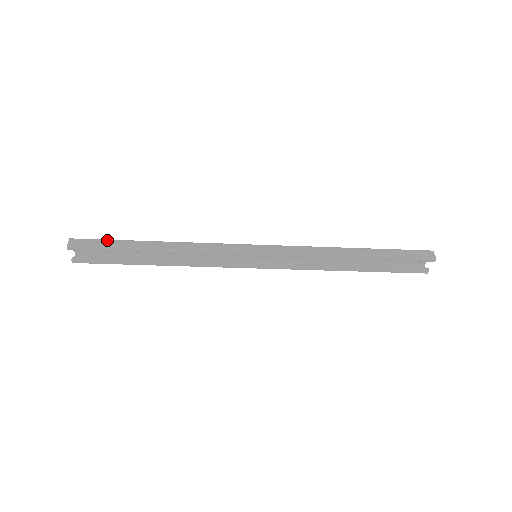
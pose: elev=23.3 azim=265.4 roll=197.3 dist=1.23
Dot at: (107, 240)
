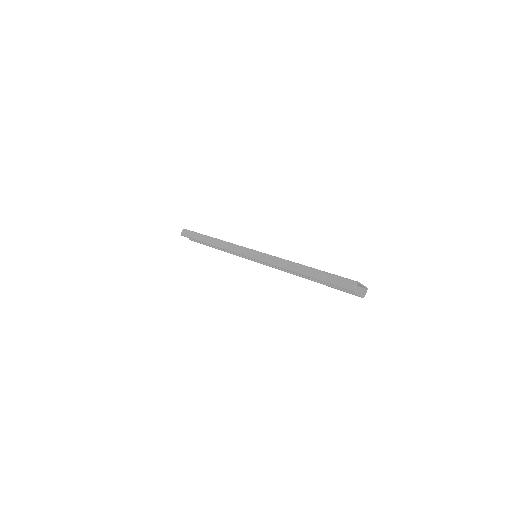
Dot at: (194, 233)
